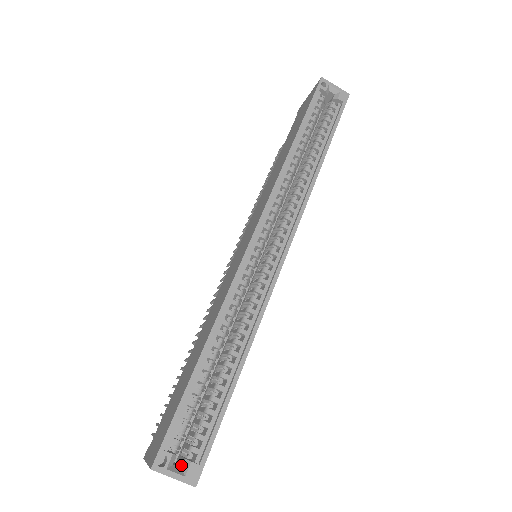
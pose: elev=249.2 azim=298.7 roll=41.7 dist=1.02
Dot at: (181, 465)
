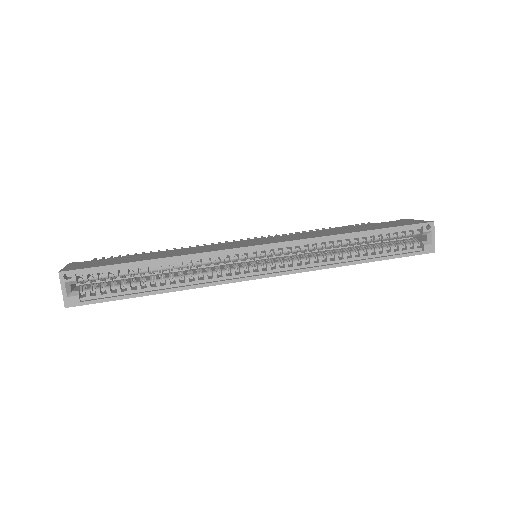
Dot at: (74, 290)
